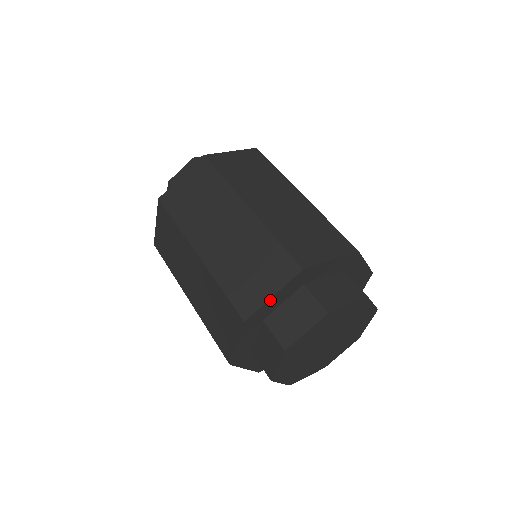
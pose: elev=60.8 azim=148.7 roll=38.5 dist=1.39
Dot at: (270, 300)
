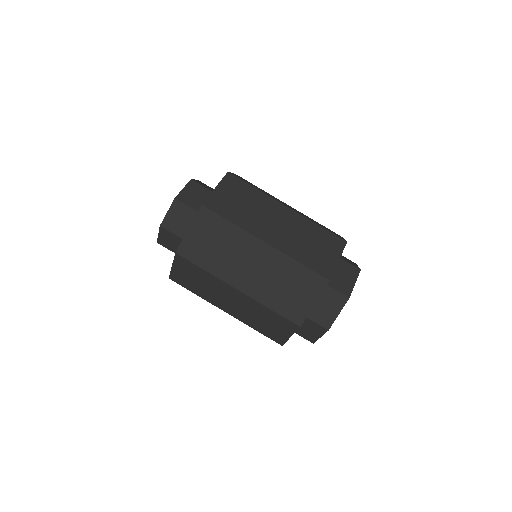
Dot at: occluded
